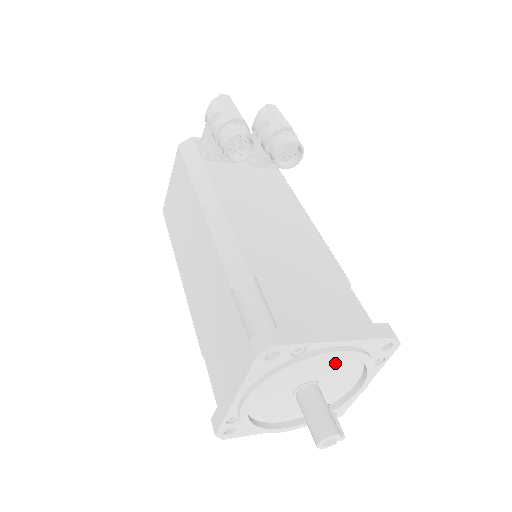
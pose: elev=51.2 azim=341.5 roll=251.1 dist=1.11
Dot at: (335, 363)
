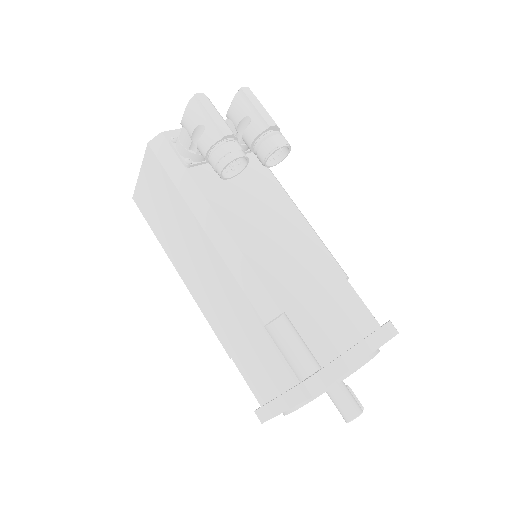
Dot at: occluded
